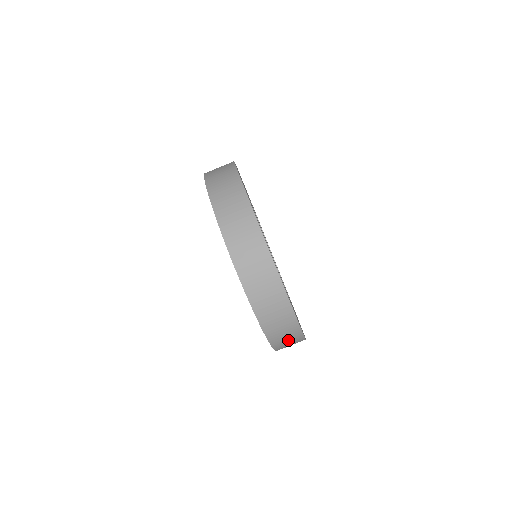
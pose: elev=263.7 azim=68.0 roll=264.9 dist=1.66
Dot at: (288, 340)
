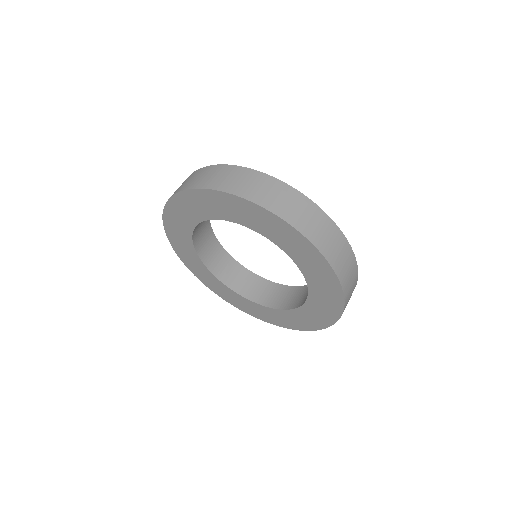
Dot at: (331, 240)
